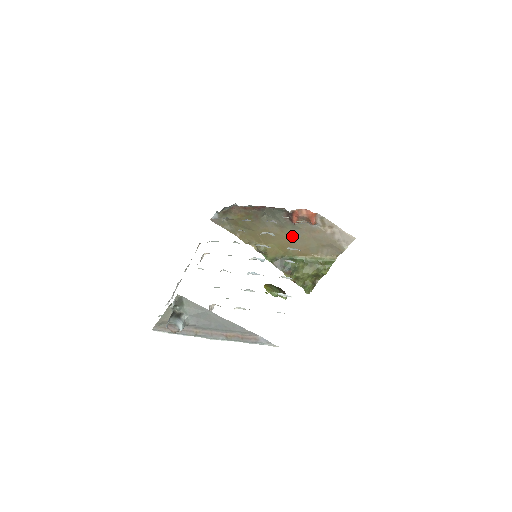
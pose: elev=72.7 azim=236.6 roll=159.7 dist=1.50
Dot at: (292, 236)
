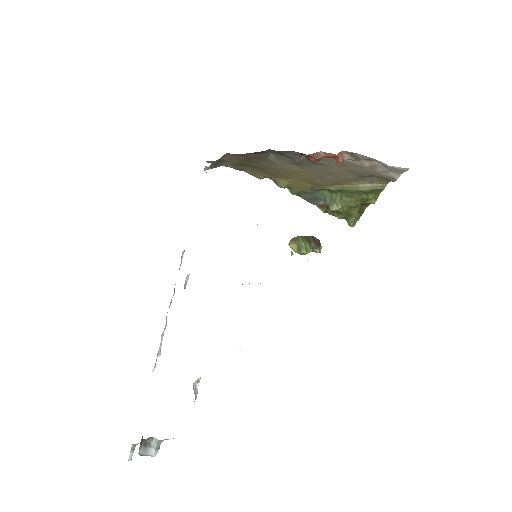
Dot at: (317, 171)
